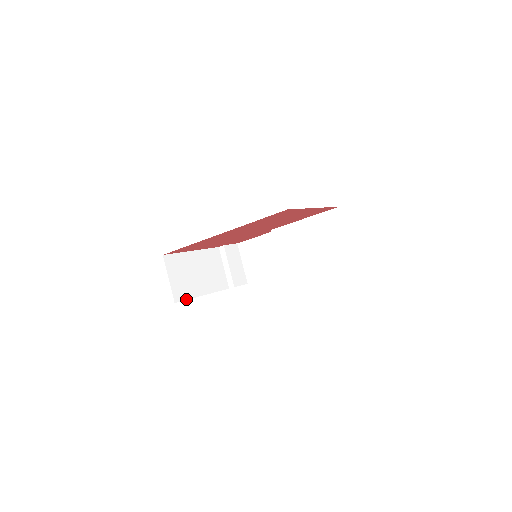
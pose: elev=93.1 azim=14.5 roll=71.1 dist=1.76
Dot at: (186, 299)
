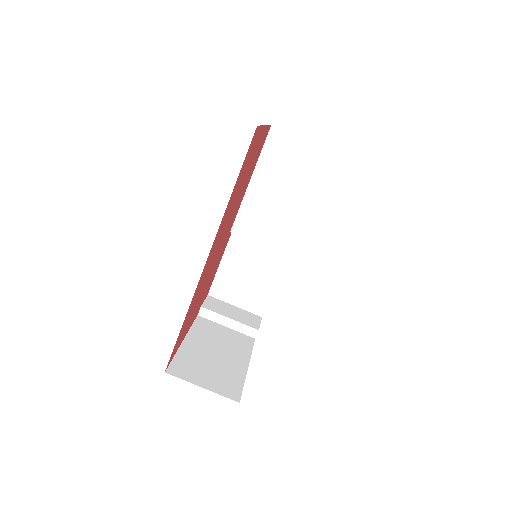
Dot at: (242, 388)
